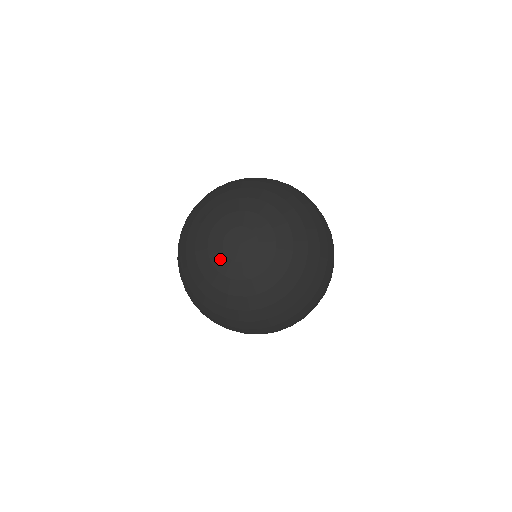
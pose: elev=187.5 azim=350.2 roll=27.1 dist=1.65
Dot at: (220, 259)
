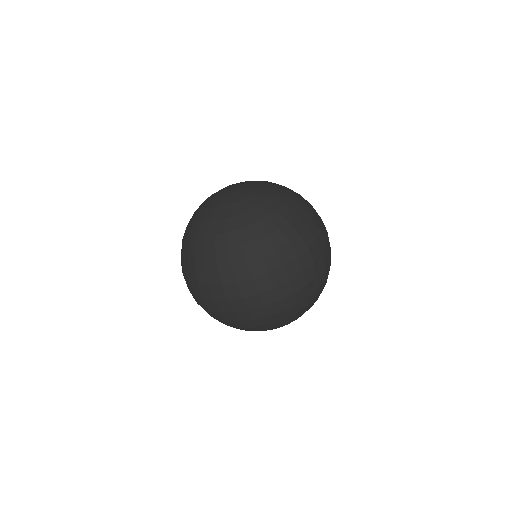
Dot at: (220, 201)
